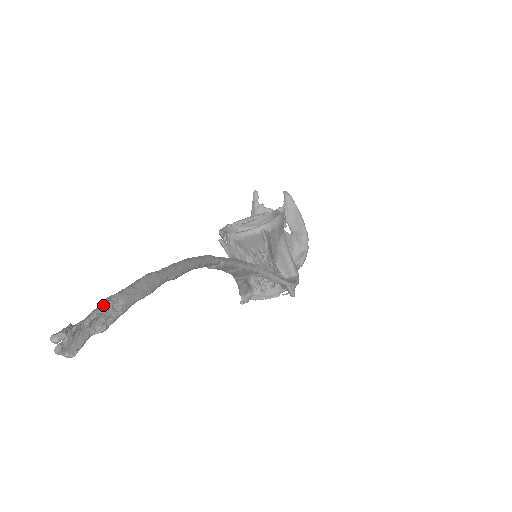
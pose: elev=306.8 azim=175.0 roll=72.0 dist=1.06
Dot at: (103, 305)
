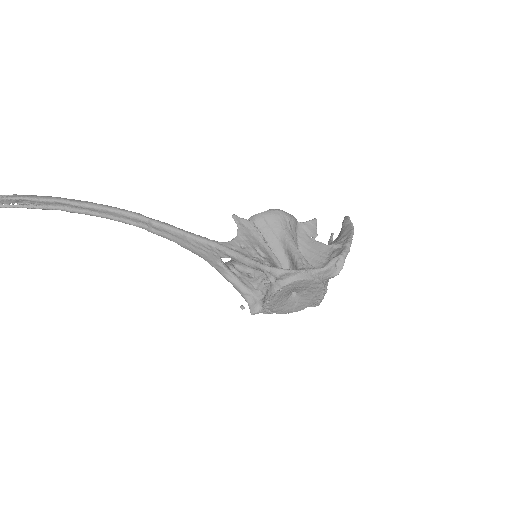
Dot at: (3, 195)
